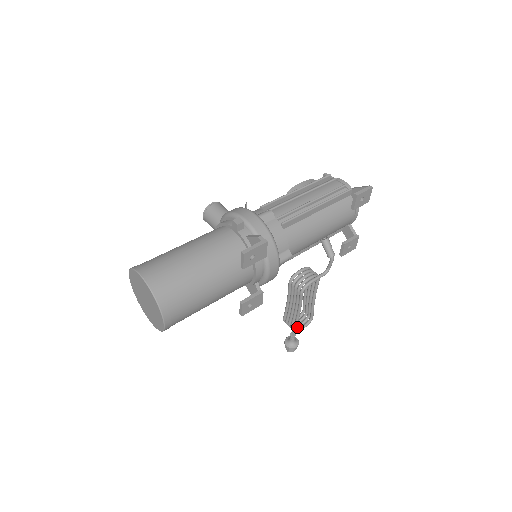
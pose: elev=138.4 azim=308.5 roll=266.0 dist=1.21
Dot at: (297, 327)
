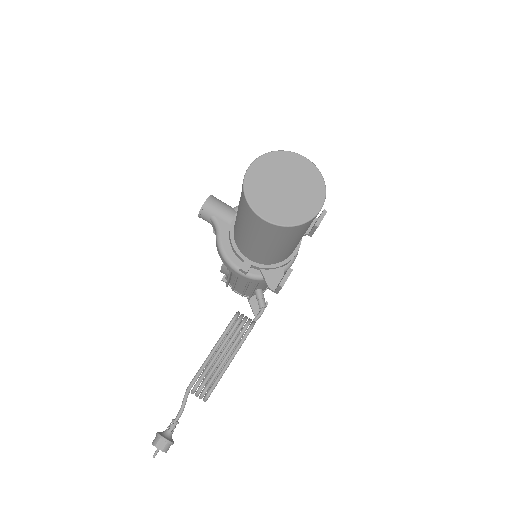
Dot at: (203, 396)
